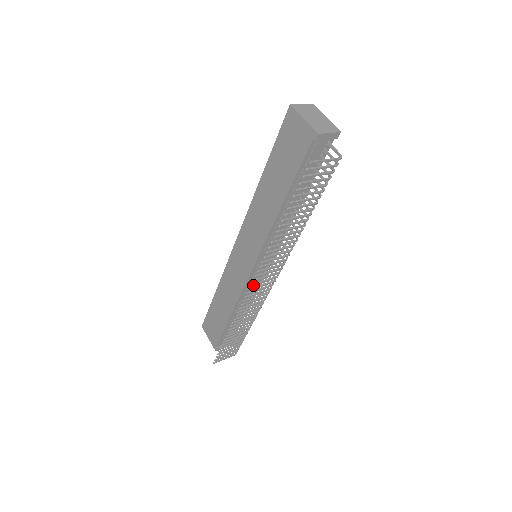
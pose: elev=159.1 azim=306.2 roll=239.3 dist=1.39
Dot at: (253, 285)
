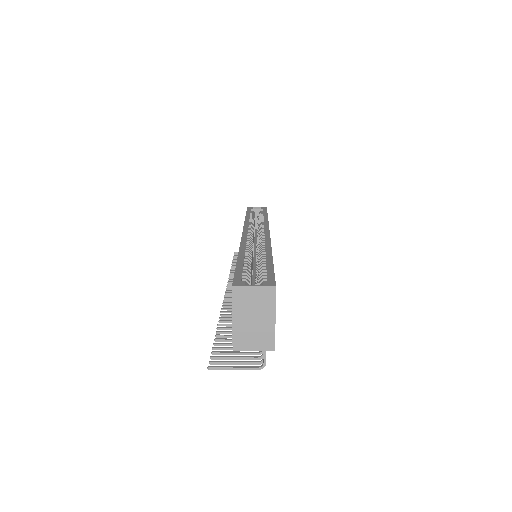
Dot at: occluded
